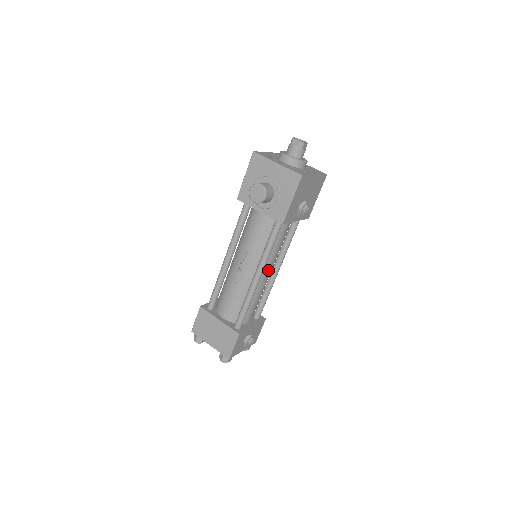
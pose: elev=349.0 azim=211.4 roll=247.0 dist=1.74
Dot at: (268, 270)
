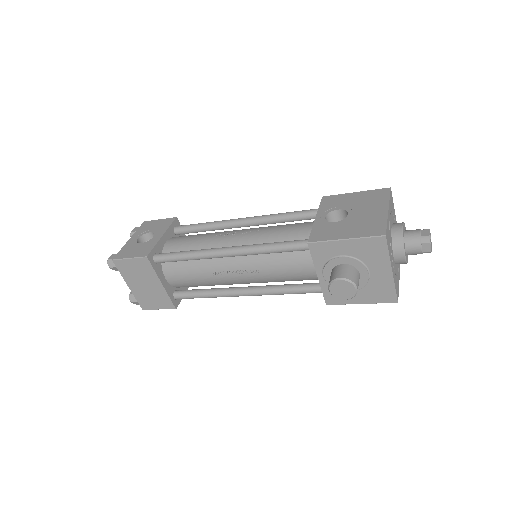
Dot at: occluded
